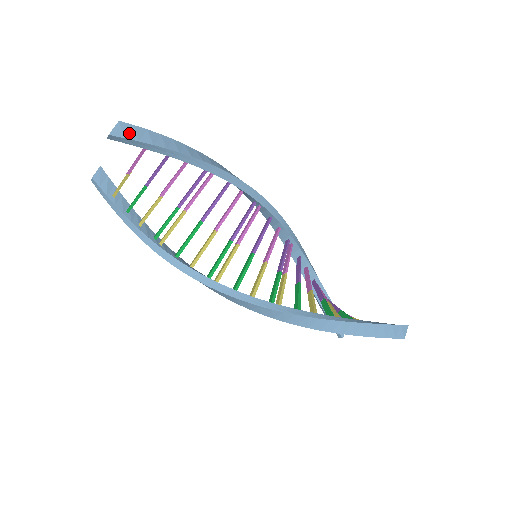
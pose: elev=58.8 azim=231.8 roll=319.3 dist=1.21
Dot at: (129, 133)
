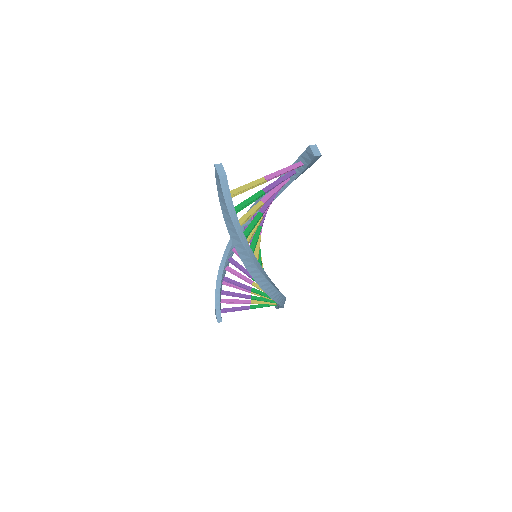
Dot at: occluded
